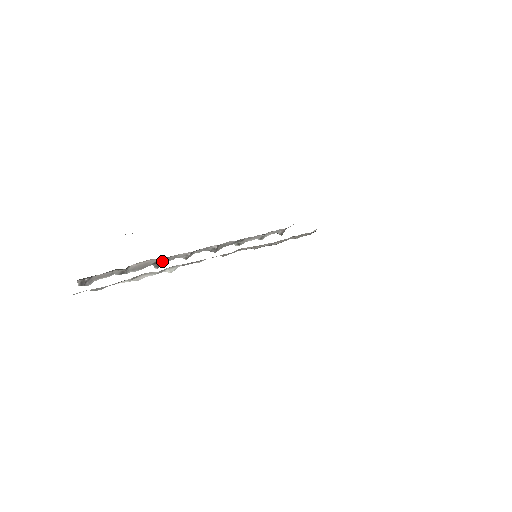
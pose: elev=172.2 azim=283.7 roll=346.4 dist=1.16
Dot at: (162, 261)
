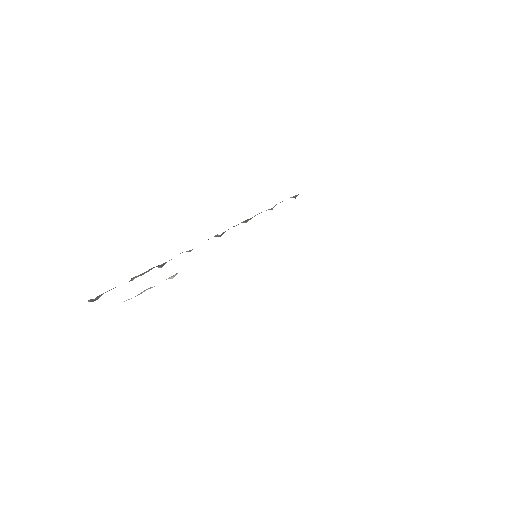
Dot at: (165, 263)
